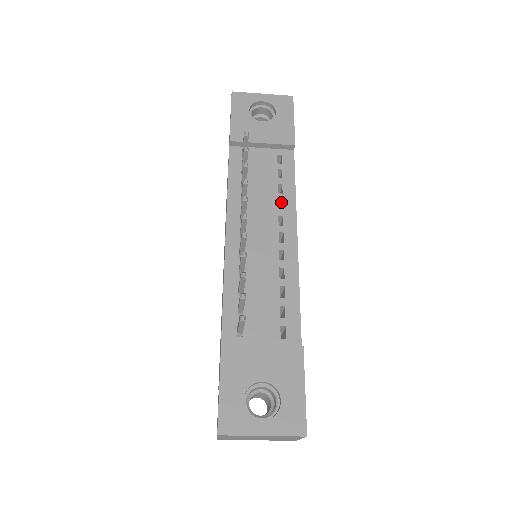
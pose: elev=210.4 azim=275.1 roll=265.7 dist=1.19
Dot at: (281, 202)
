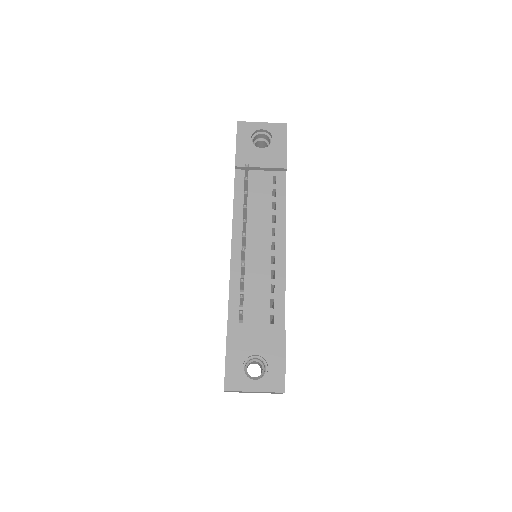
Dot at: (275, 216)
